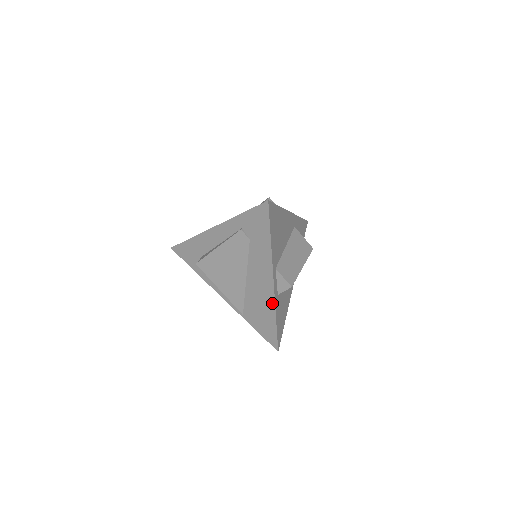
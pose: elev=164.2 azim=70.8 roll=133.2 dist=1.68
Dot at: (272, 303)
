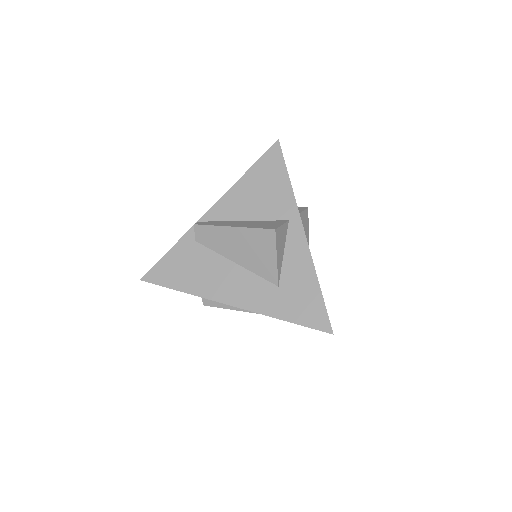
Dot at: occluded
